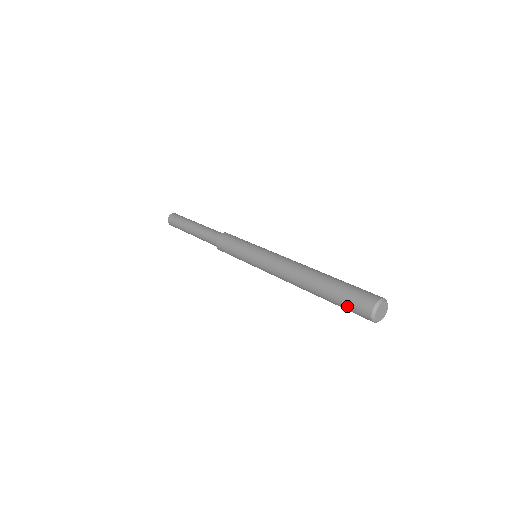
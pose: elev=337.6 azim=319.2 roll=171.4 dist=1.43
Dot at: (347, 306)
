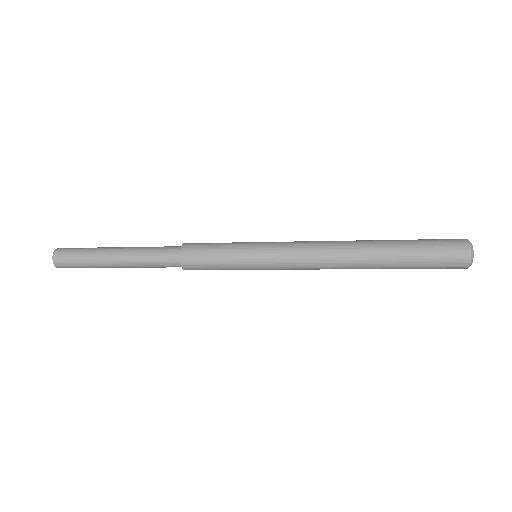
Dot at: (434, 250)
